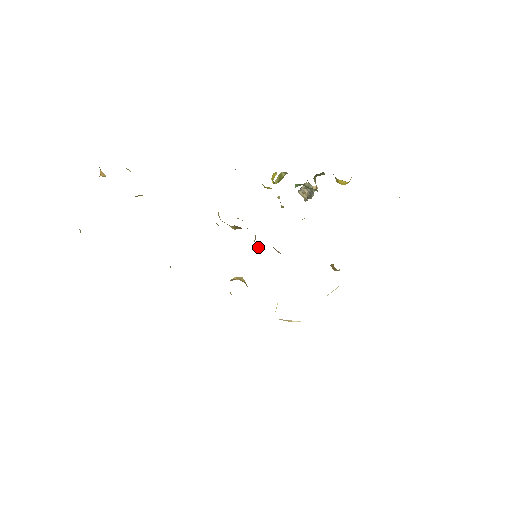
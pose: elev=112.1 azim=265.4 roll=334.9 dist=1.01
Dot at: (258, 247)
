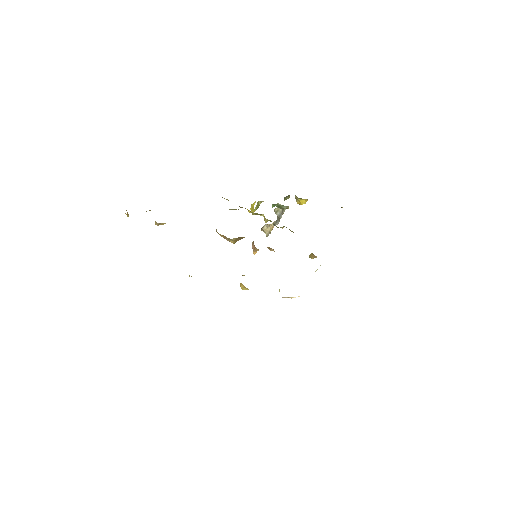
Dot at: (254, 252)
